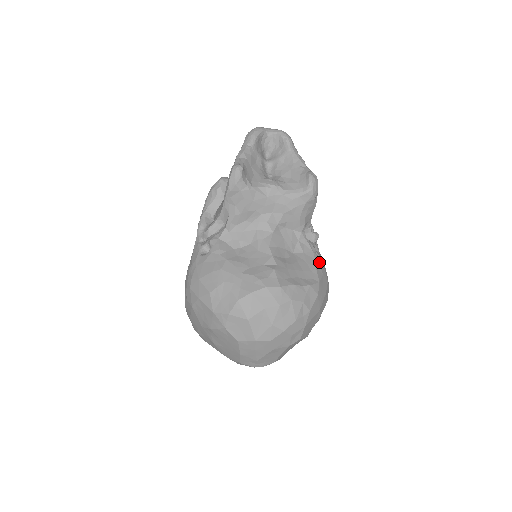
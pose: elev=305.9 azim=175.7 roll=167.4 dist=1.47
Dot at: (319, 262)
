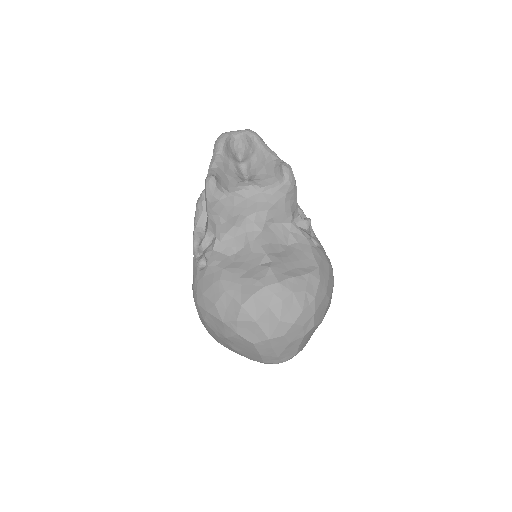
Dot at: (315, 247)
